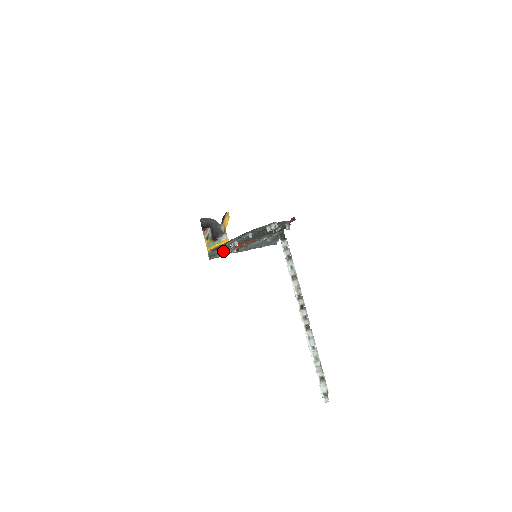
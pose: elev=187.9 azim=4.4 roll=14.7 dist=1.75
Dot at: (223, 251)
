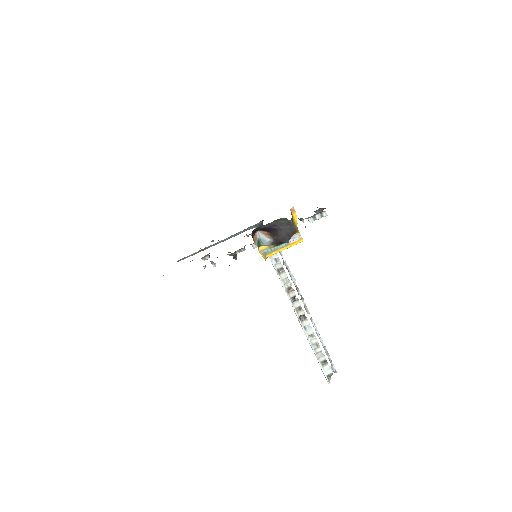
Dot at: occluded
